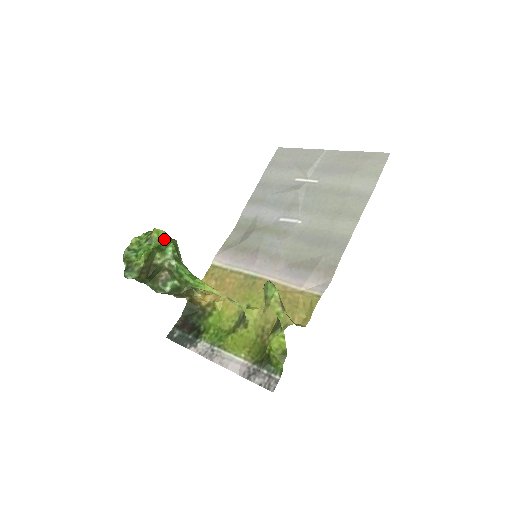
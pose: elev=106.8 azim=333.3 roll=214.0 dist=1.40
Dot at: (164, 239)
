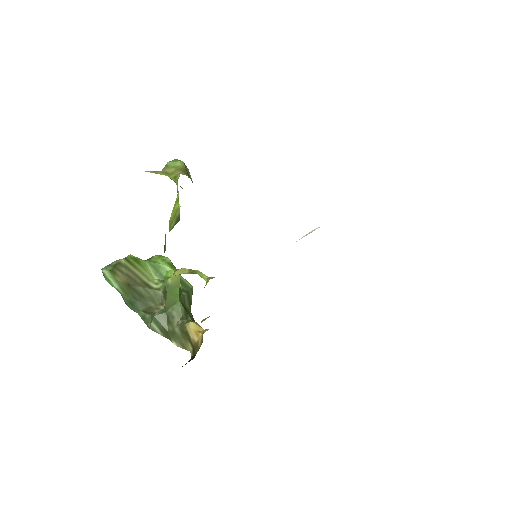
Dot at: (165, 263)
